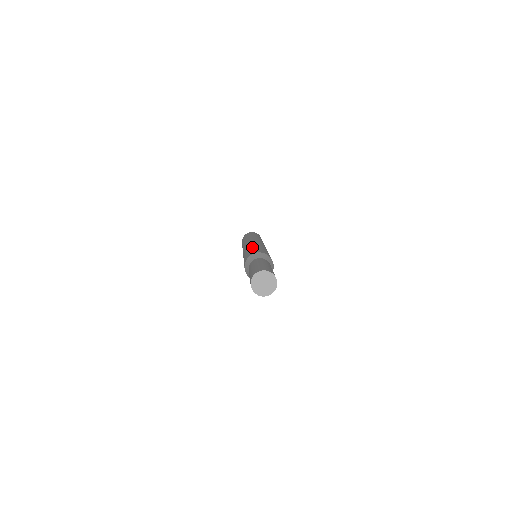
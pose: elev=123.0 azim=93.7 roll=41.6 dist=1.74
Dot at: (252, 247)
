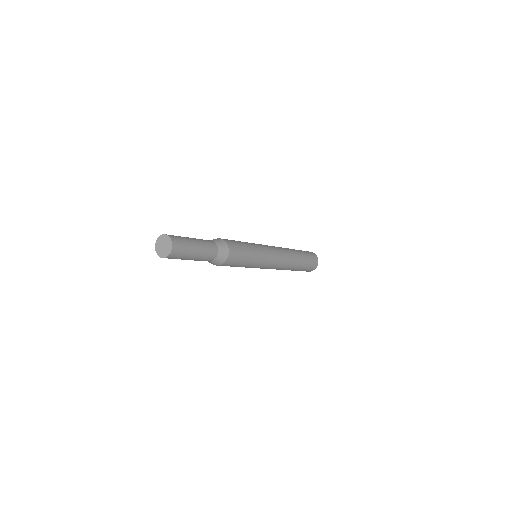
Dot at: occluded
